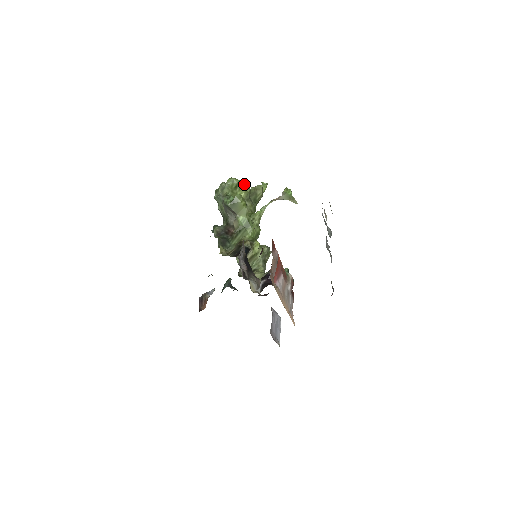
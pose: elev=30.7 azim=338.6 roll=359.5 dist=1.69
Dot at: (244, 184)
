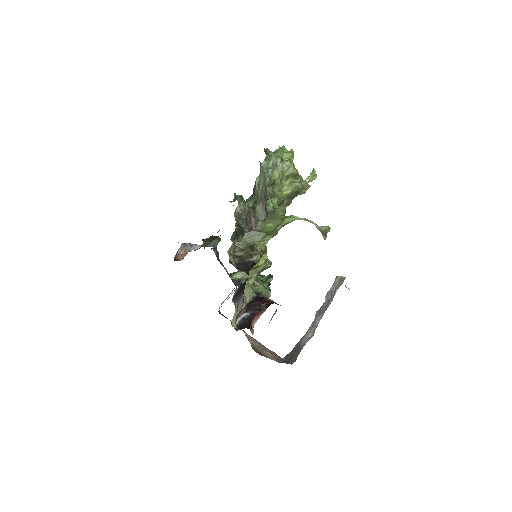
Dot at: (297, 182)
